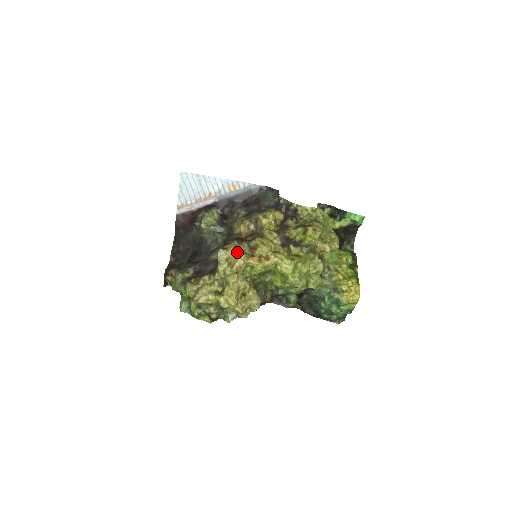
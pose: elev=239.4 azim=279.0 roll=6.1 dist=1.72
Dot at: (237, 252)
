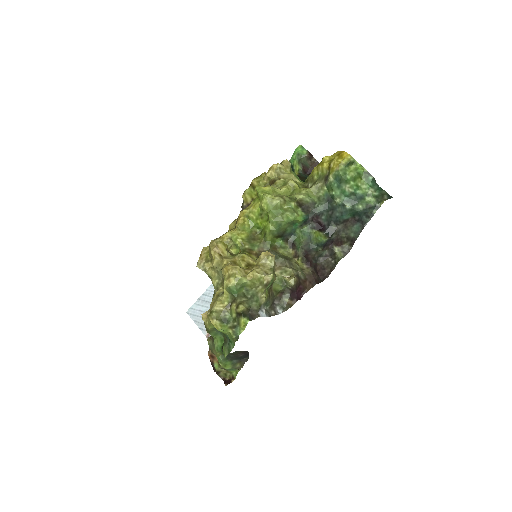
Dot at: (208, 247)
